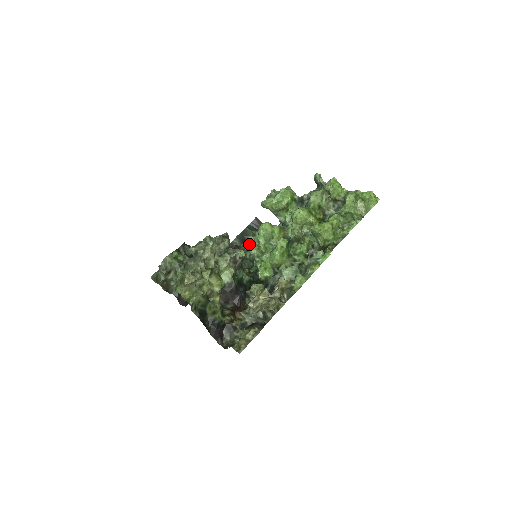
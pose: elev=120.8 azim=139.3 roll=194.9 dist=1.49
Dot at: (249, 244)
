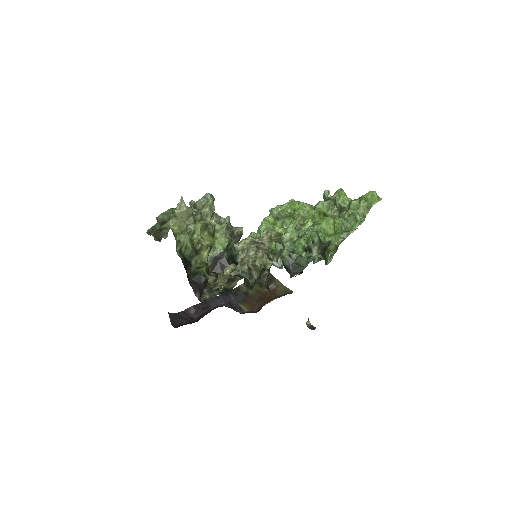
Dot at: occluded
